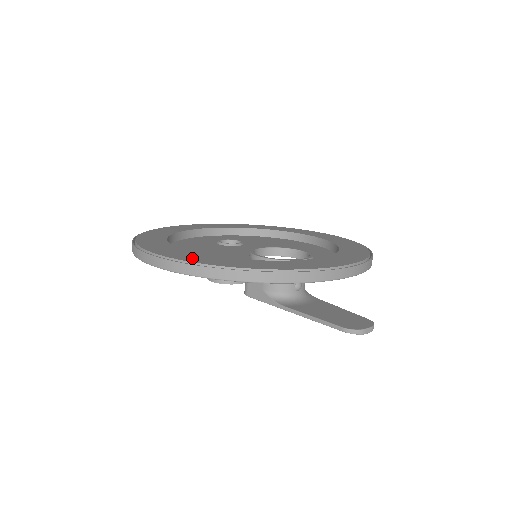
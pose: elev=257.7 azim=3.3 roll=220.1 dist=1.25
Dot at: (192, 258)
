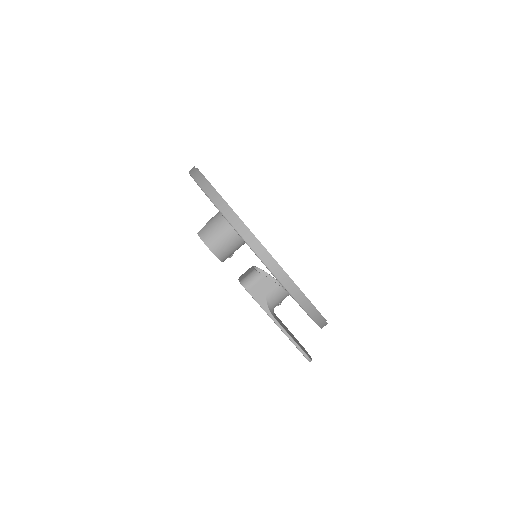
Dot at: occluded
